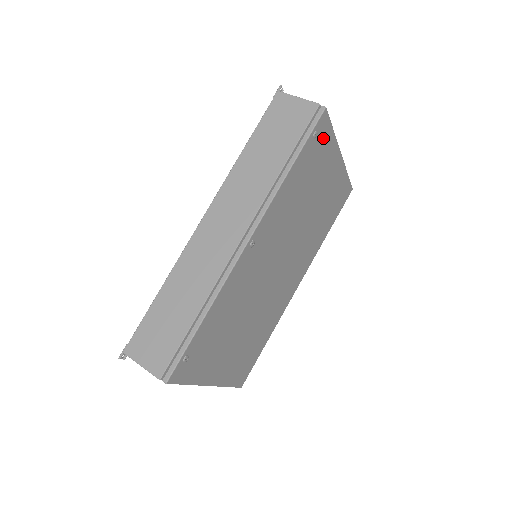
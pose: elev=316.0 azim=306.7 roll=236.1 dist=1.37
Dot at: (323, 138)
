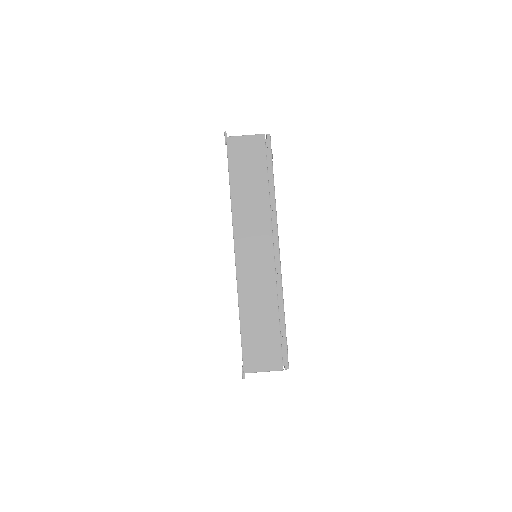
Dot at: occluded
